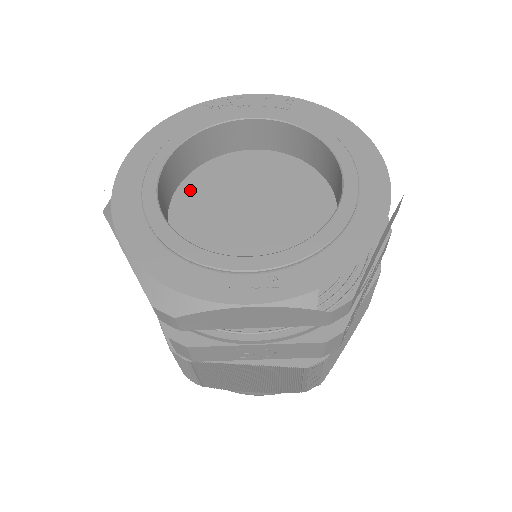
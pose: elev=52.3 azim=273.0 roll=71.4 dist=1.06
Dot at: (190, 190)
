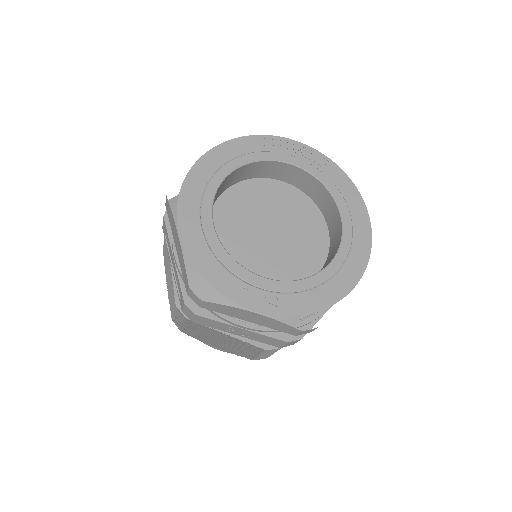
Dot at: (231, 199)
